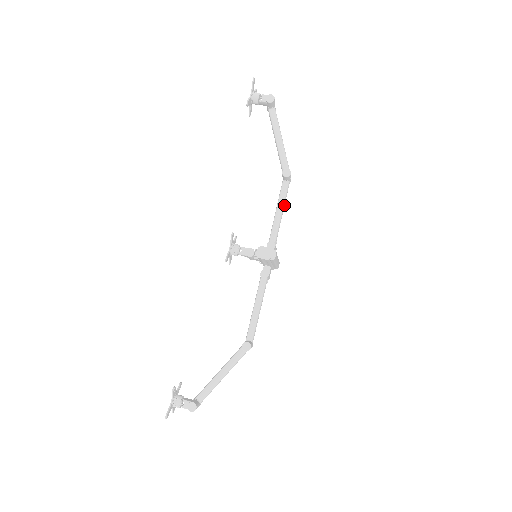
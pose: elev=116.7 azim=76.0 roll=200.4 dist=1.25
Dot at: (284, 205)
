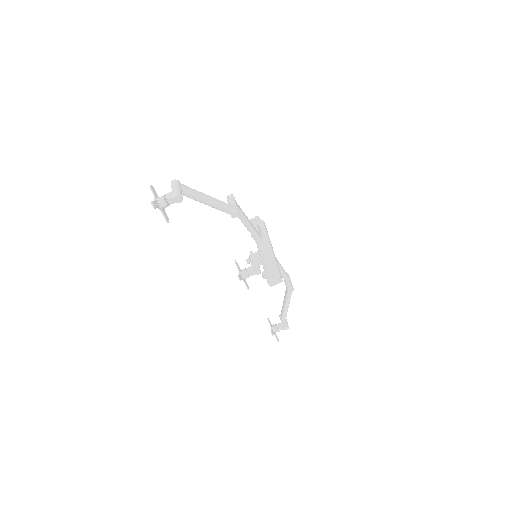
Dot at: (245, 216)
